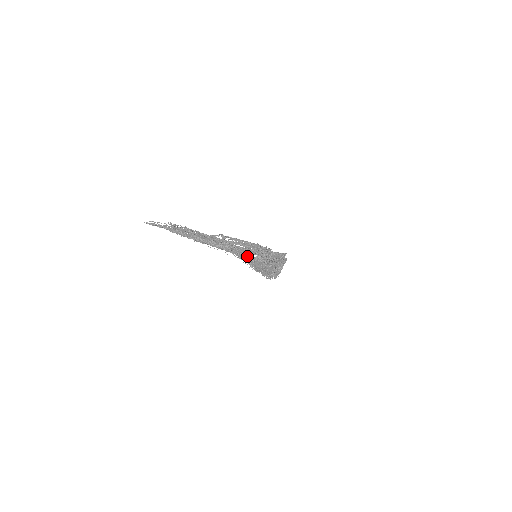
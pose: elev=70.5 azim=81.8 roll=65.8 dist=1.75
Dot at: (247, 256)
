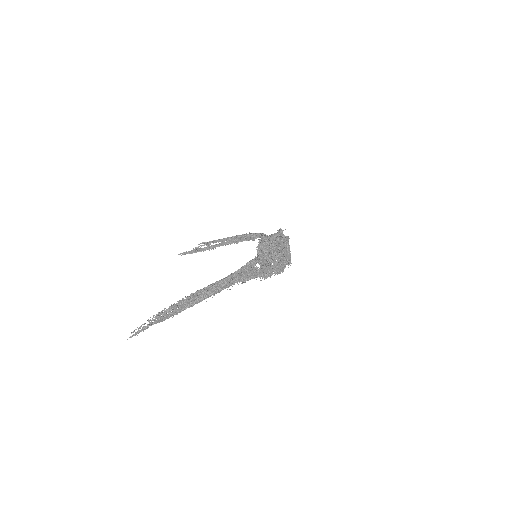
Dot at: (250, 273)
